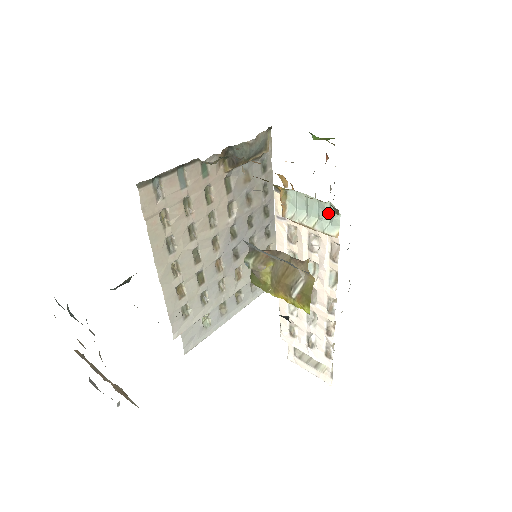
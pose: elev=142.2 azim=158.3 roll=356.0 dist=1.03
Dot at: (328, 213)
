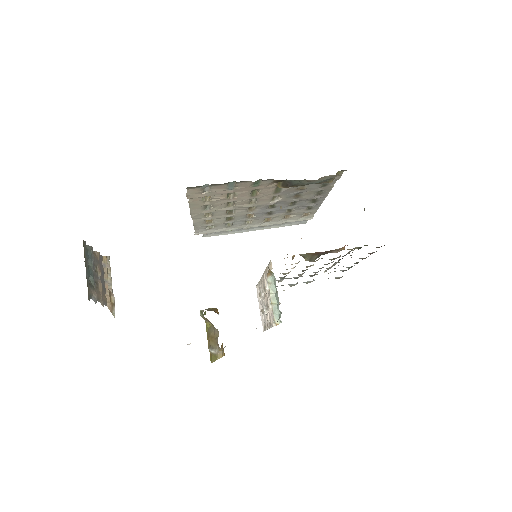
Dot at: (280, 312)
